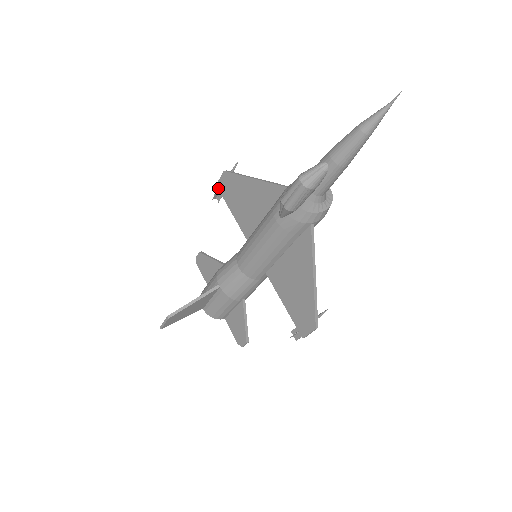
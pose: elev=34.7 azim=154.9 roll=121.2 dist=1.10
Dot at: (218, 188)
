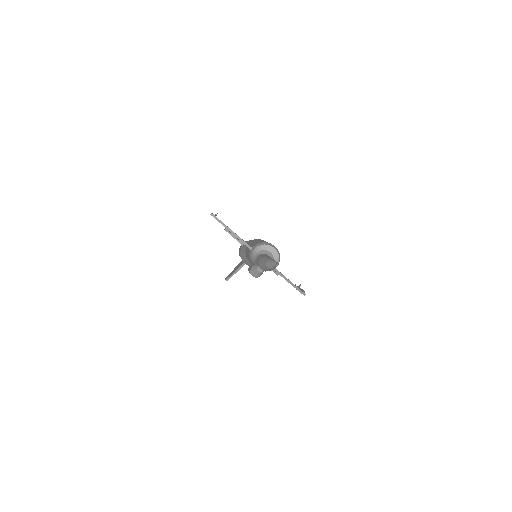
Dot at: occluded
